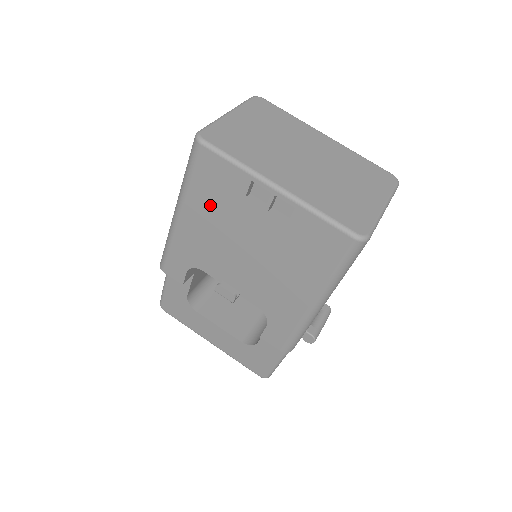
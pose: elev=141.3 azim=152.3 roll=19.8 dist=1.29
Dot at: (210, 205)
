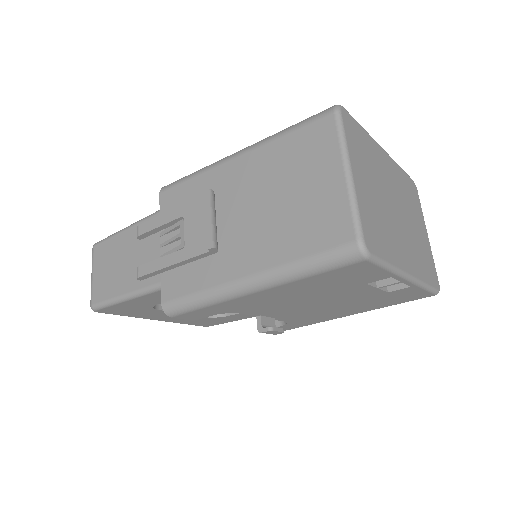
Dot at: (315, 287)
